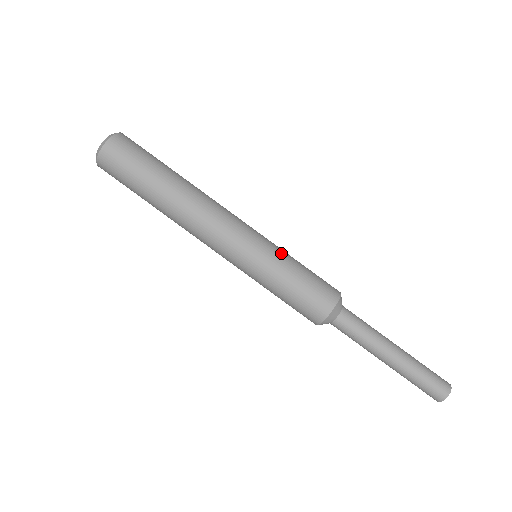
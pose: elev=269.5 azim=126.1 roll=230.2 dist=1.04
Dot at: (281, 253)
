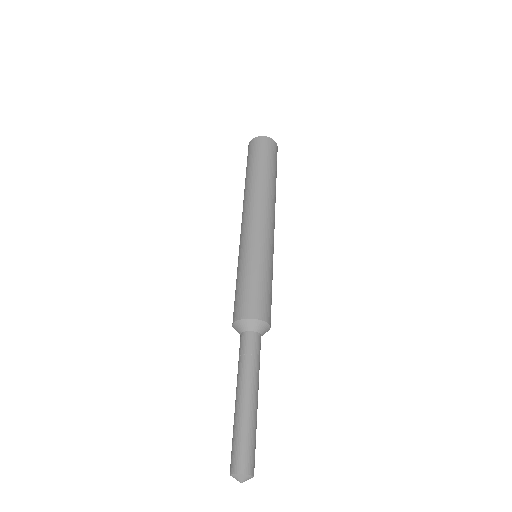
Dot at: occluded
